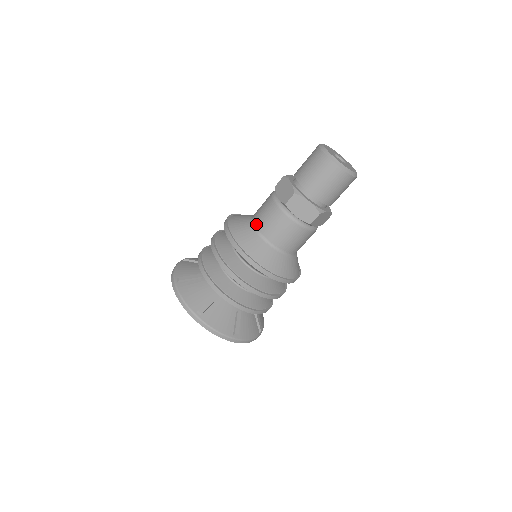
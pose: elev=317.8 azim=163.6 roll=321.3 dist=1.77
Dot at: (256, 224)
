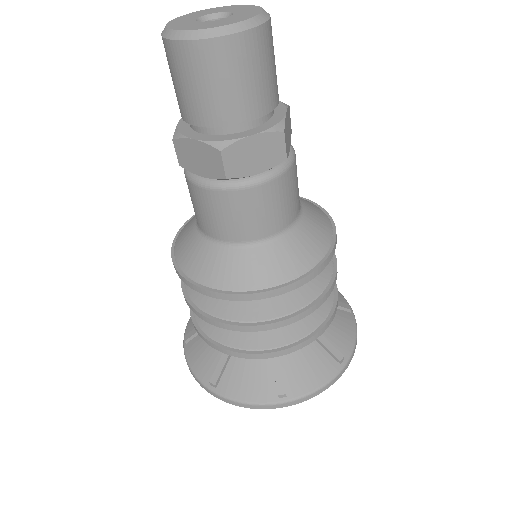
Dot at: (218, 238)
